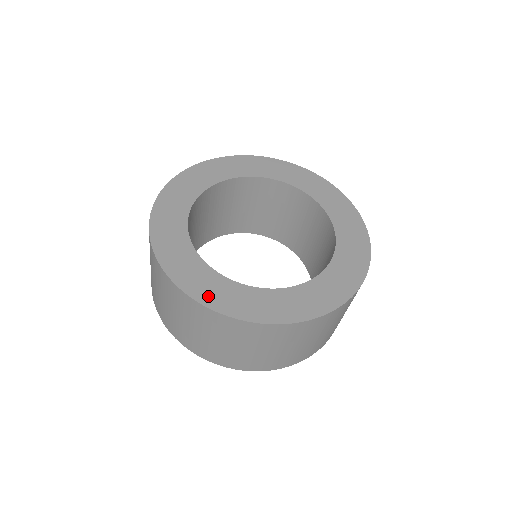
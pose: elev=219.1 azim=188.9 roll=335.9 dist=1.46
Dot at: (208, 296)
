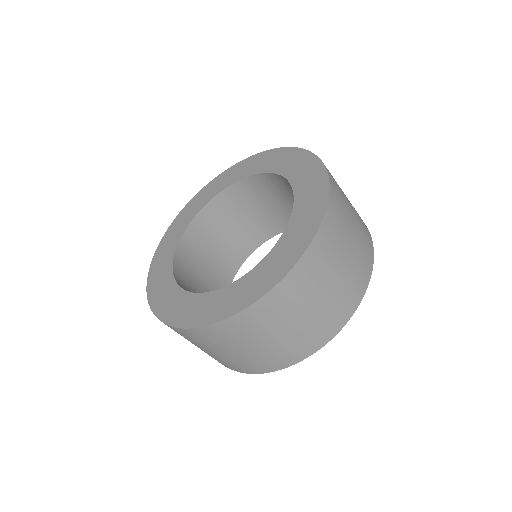
Dot at: (196, 318)
